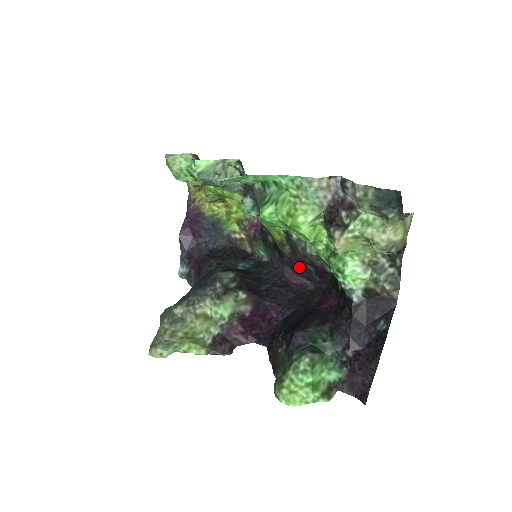
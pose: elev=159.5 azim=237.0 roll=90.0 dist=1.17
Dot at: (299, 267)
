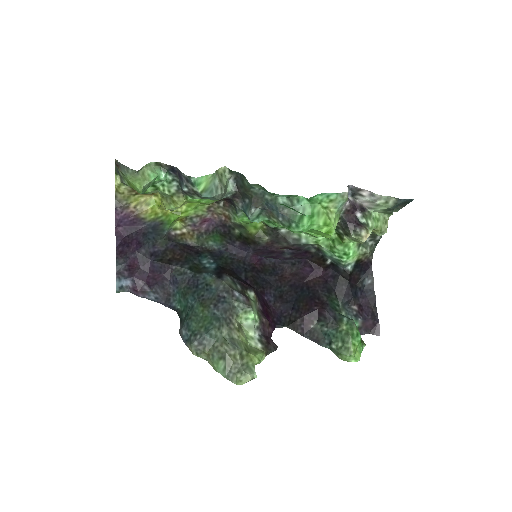
Dot at: (272, 251)
